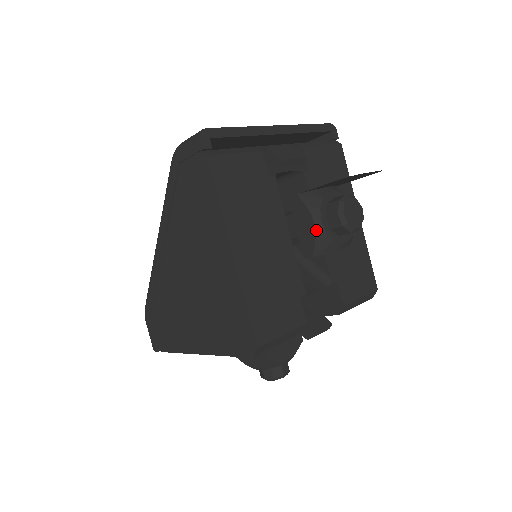
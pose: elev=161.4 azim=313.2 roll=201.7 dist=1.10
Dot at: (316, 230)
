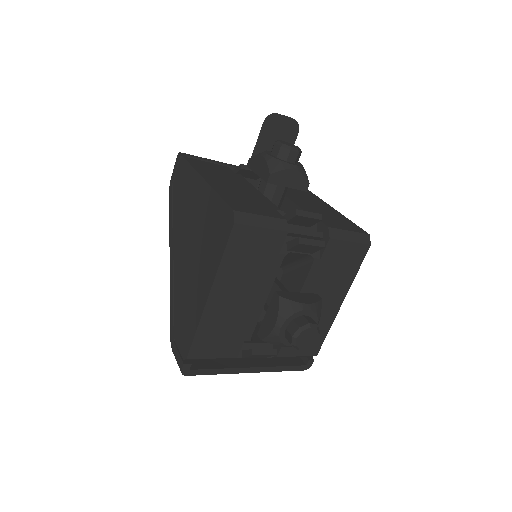
Dot at: (265, 158)
